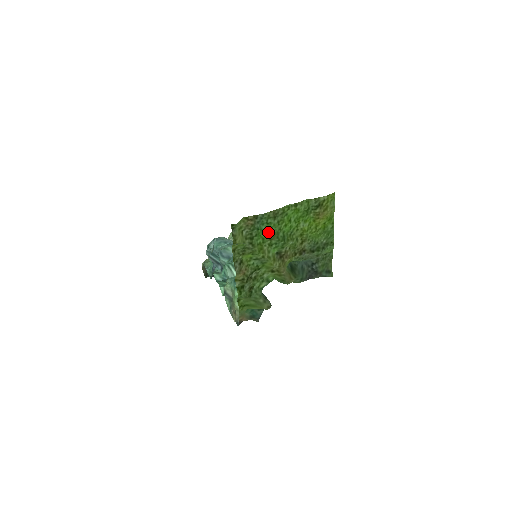
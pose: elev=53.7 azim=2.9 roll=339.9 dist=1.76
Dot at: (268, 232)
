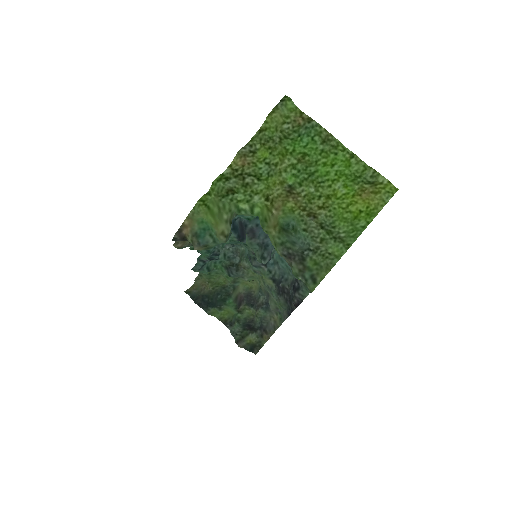
Dot at: (304, 151)
